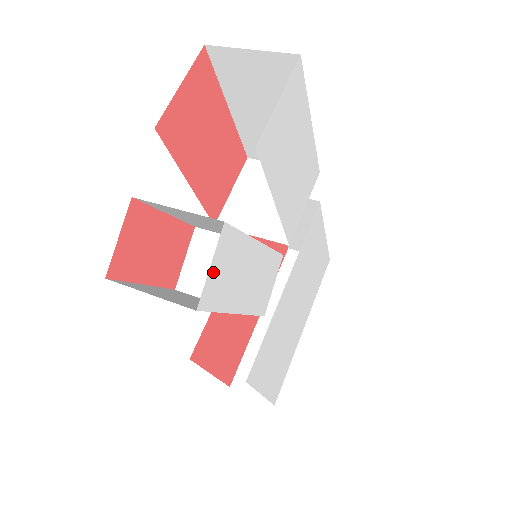
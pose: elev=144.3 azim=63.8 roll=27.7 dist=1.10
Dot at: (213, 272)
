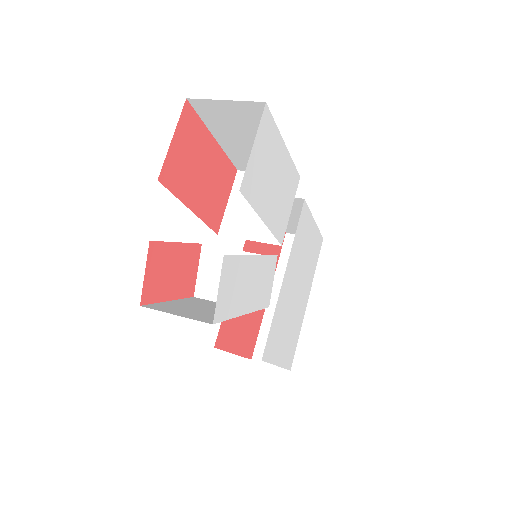
Dot at: (221, 293)
